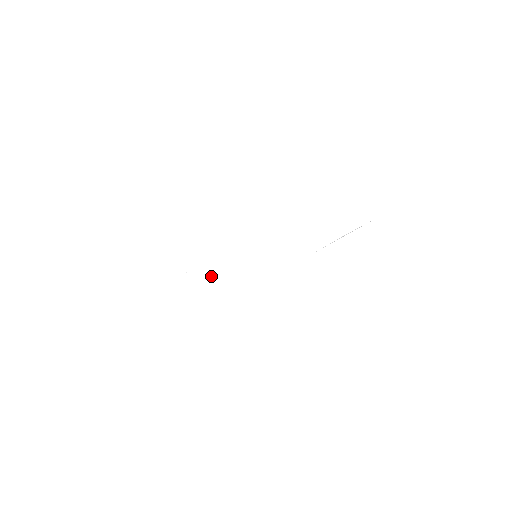
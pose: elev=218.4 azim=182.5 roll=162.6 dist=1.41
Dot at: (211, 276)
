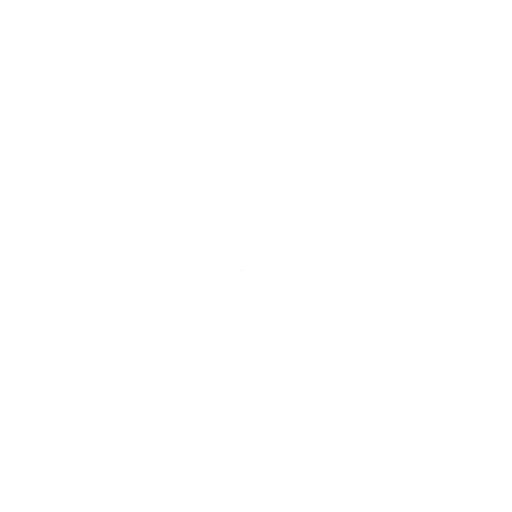
Dot at: occluded
